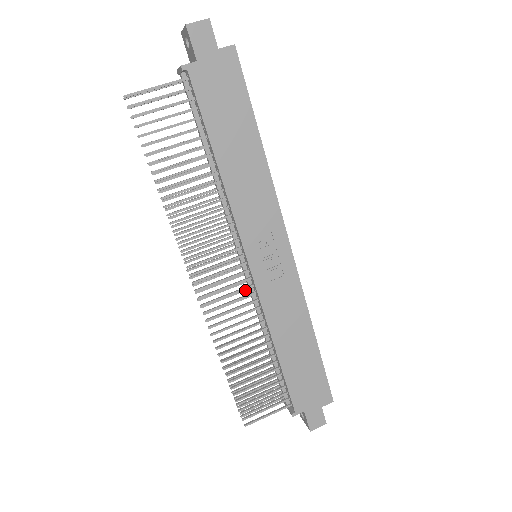
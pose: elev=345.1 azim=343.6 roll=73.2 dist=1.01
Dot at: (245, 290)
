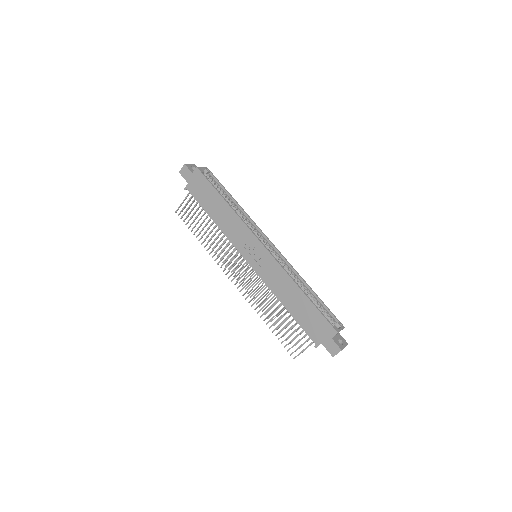
Dot at: occluded
